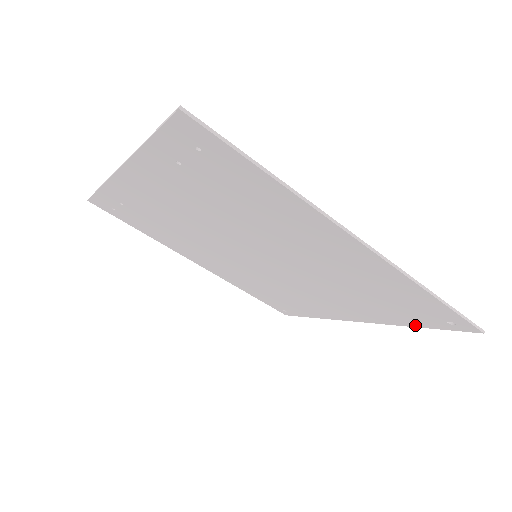
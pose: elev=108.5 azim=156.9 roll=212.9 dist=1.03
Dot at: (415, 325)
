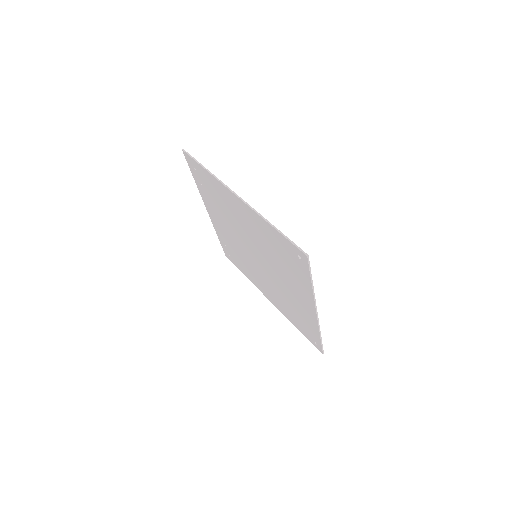
Dot at: (309, 283)
